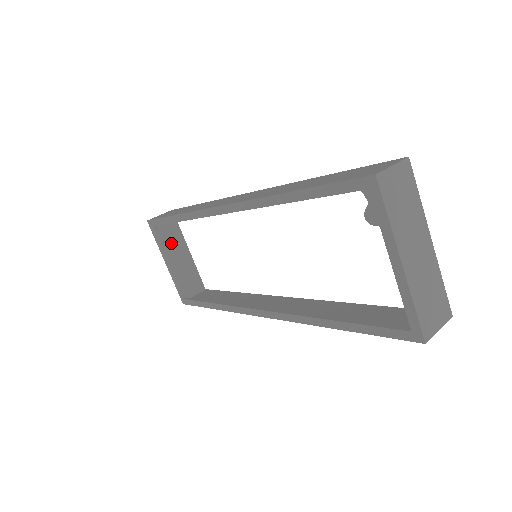
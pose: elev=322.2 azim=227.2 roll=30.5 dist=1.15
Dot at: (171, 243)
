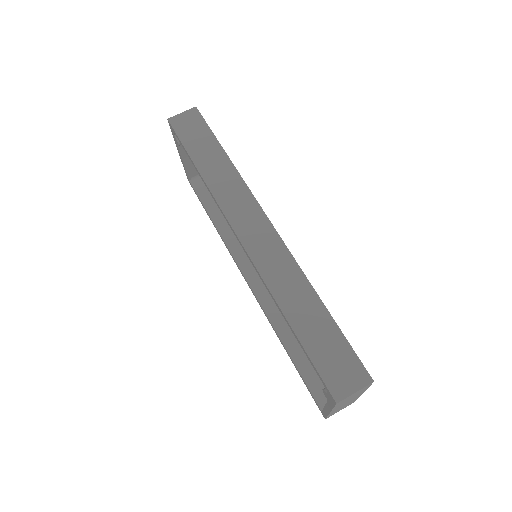
Dot at: occluded
